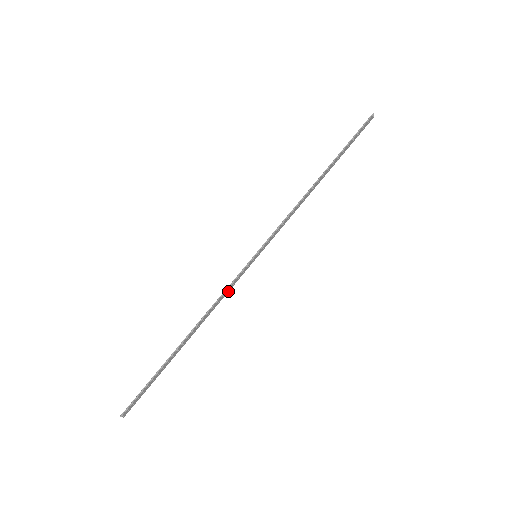
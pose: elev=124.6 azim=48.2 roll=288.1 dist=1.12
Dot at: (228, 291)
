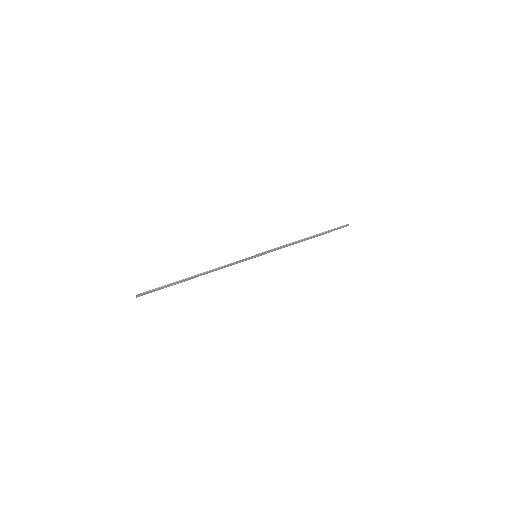
Dot at: occluded
